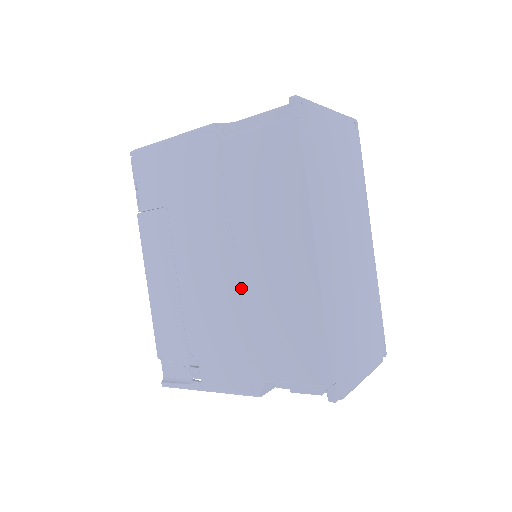
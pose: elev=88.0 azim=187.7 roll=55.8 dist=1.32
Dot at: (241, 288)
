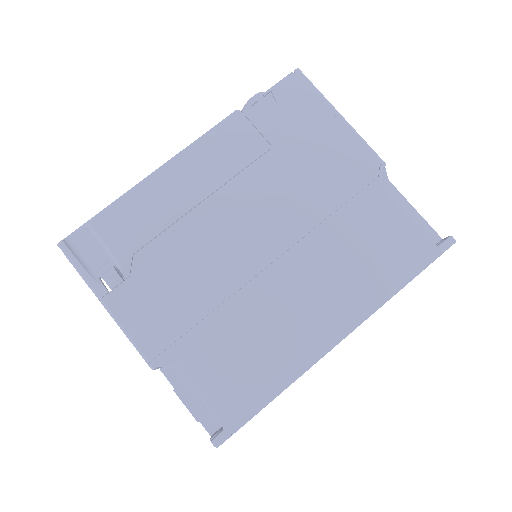
Dot at: (252, 283)
